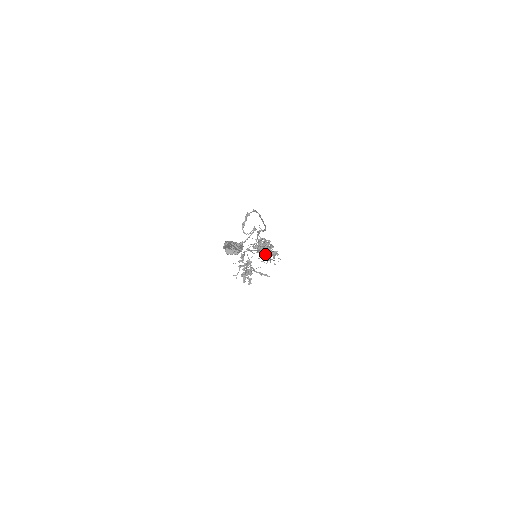
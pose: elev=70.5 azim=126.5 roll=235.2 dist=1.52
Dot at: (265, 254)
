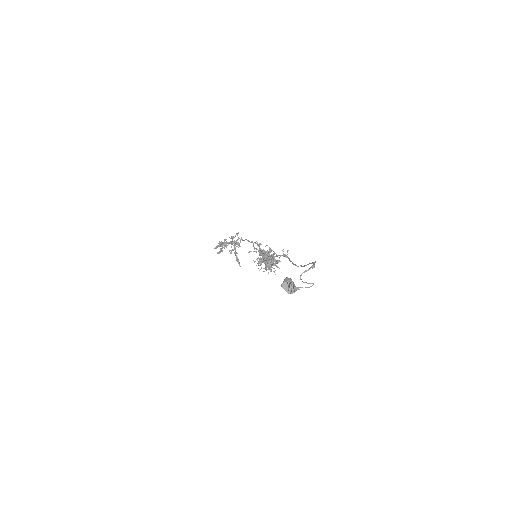
Dot at: (262, 260)
